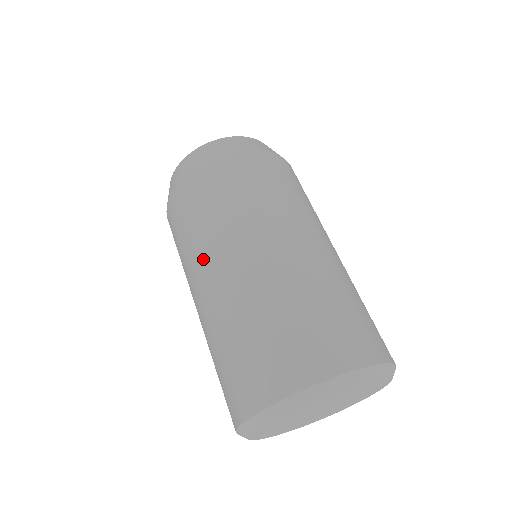
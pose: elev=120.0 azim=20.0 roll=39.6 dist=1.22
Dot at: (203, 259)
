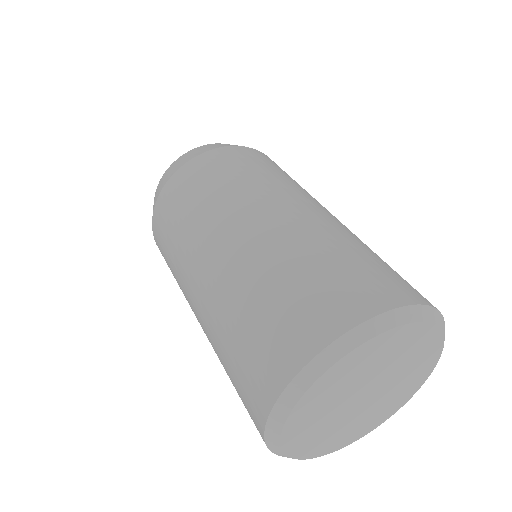
Dot at: (189, 261)
